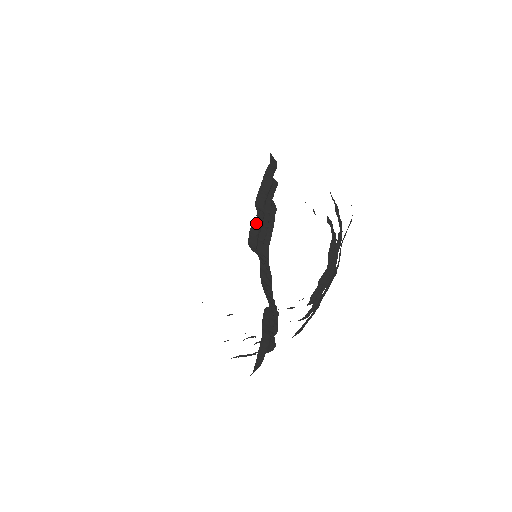
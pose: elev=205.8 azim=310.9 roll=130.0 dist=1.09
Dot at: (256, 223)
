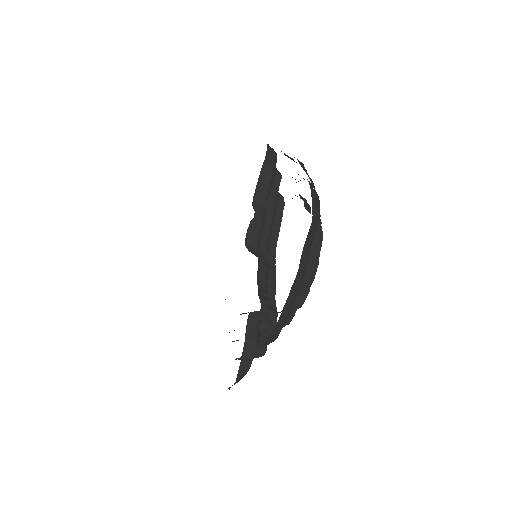
Dot at: (255, 222)
